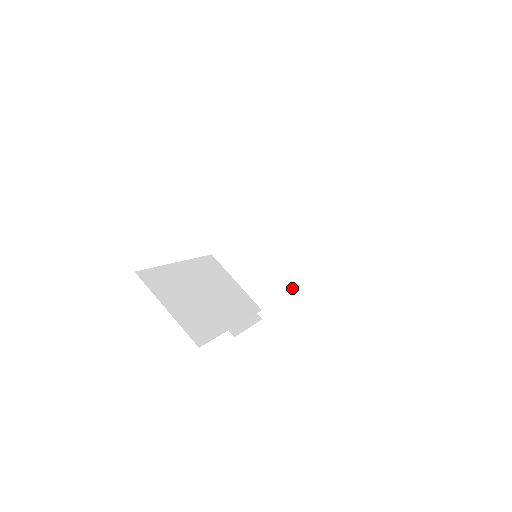
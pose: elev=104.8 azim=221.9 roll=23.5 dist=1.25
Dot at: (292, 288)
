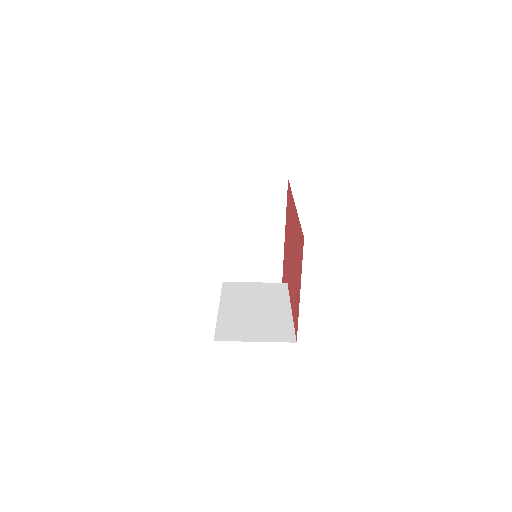
Dot at: (283, 250)
